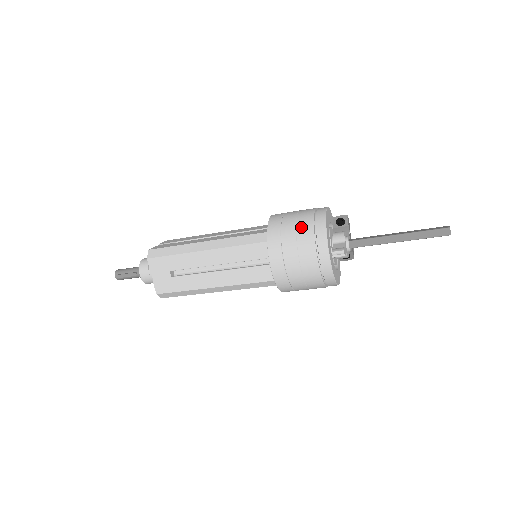
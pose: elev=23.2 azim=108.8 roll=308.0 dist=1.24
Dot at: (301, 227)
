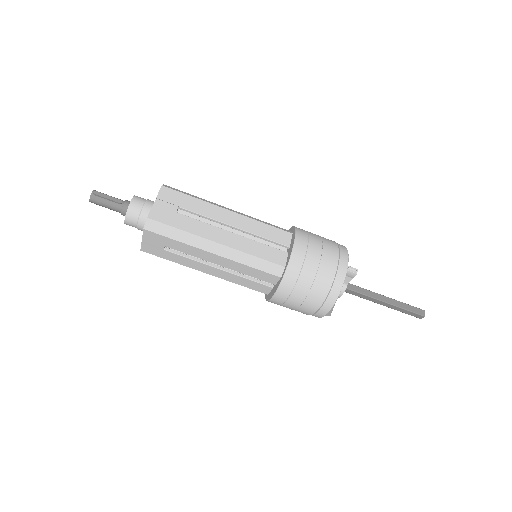
Dot at: (325, 238)
